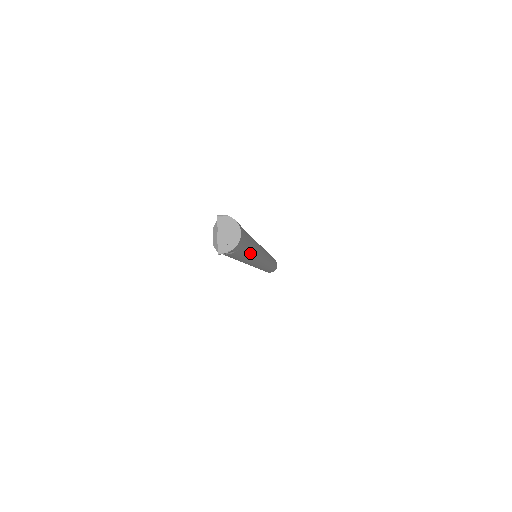
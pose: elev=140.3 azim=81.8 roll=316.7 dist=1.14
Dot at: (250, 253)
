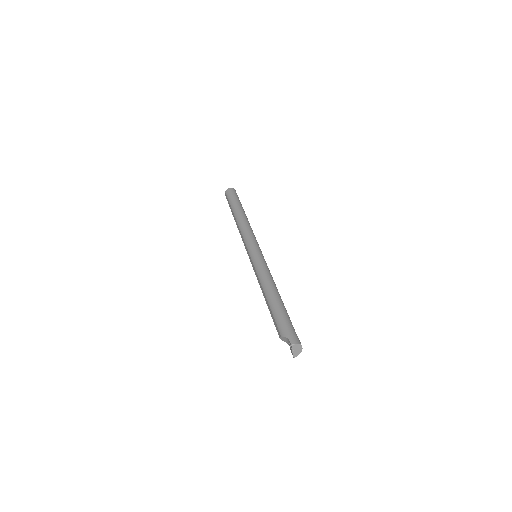
Dot at: occluded
